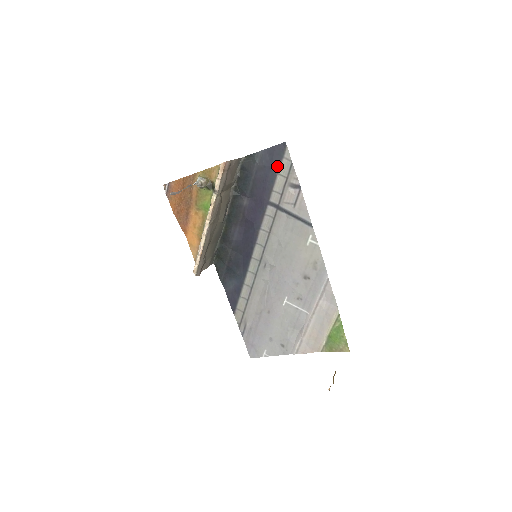
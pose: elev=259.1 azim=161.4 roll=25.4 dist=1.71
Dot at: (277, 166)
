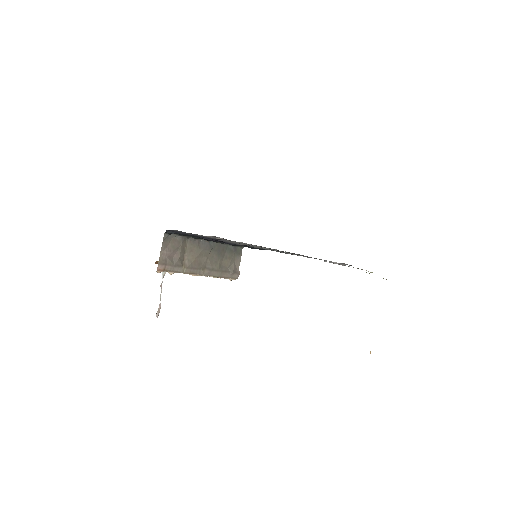
Dot at: occluded
